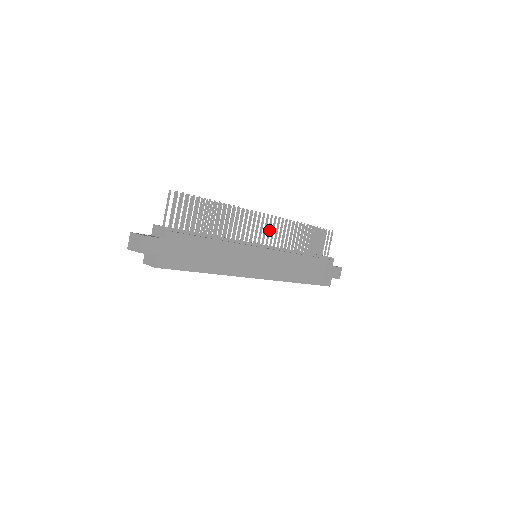
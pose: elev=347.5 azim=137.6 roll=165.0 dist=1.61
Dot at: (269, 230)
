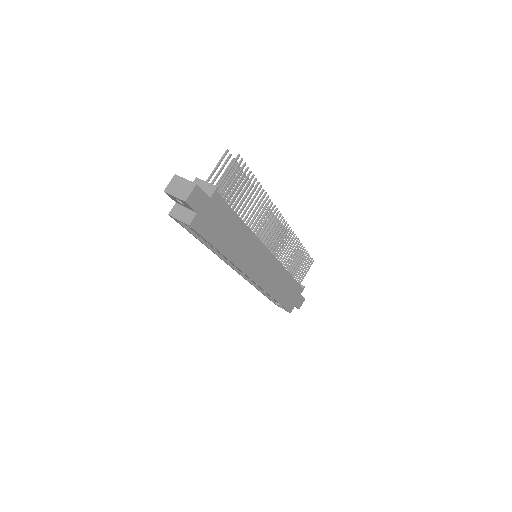
Dot at: (278, 235)
